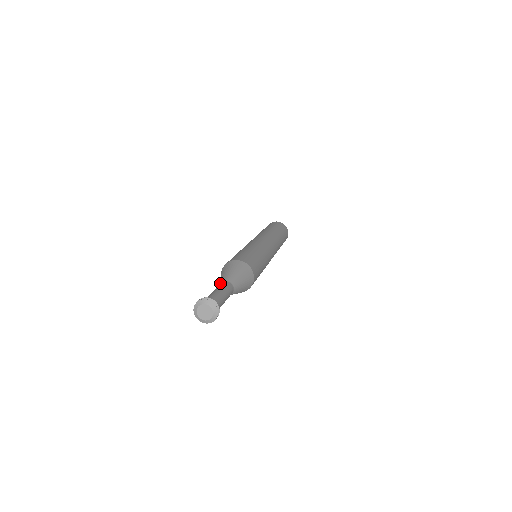
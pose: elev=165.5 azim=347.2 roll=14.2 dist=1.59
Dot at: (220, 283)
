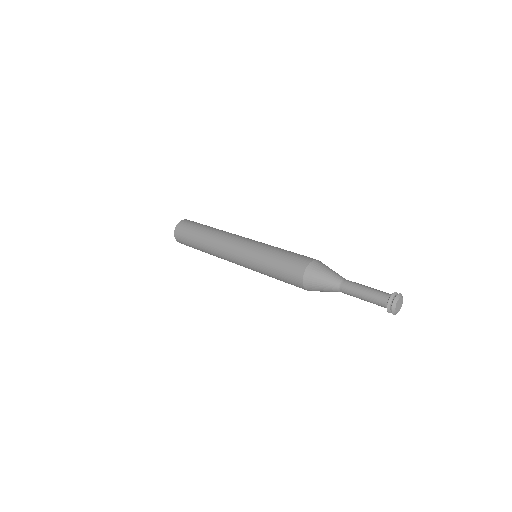
Dot at: (340, 281)
